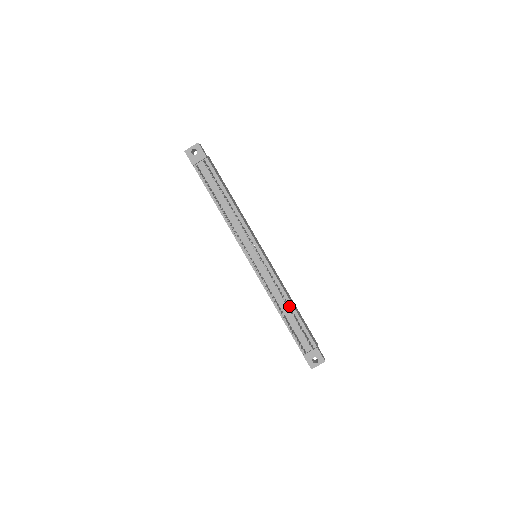
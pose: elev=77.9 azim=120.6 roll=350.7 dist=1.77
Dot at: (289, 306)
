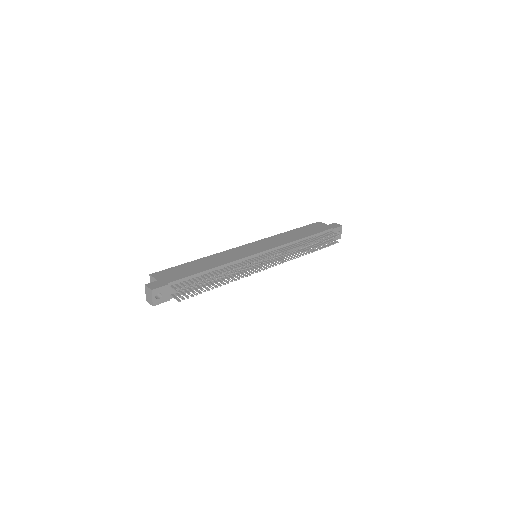
Dot at: (302, 241)
